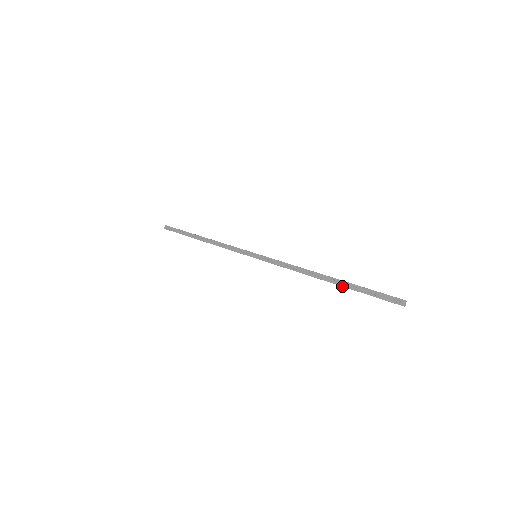
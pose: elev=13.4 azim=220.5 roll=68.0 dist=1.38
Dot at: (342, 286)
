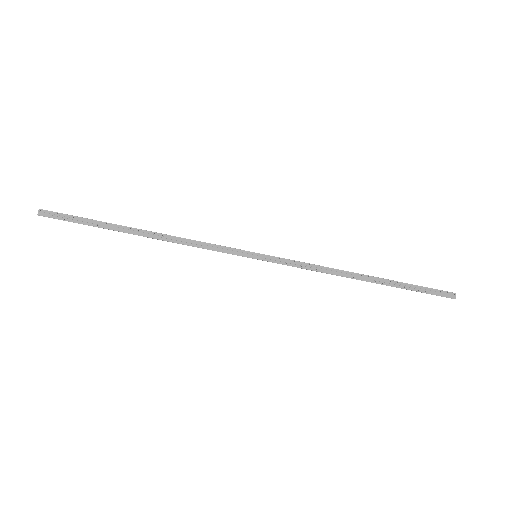
Dot at: (387, 285)
